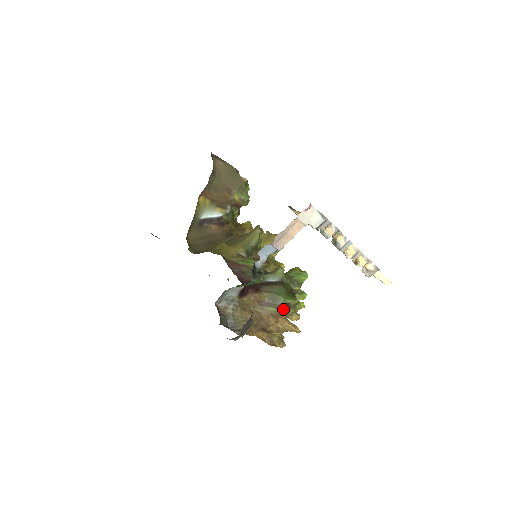
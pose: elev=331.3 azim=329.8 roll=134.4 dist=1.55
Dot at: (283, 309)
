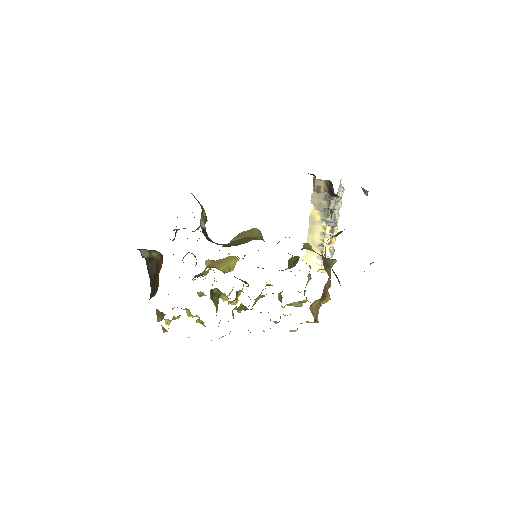
Dot at: occluded
